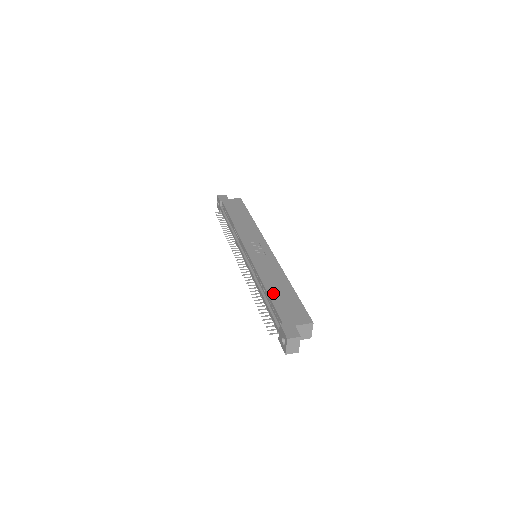
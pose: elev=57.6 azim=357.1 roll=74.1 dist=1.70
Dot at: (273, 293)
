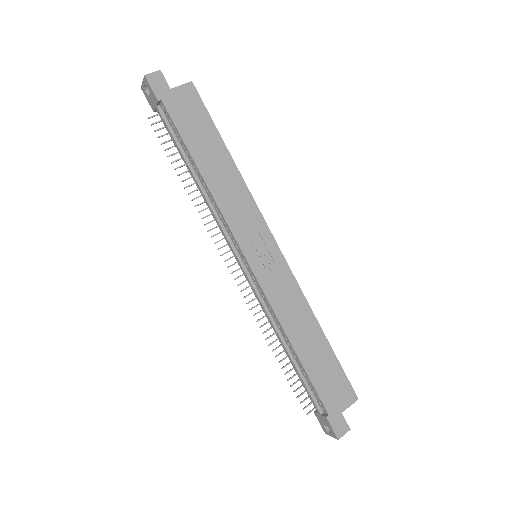
Dot at: (307, 359)
